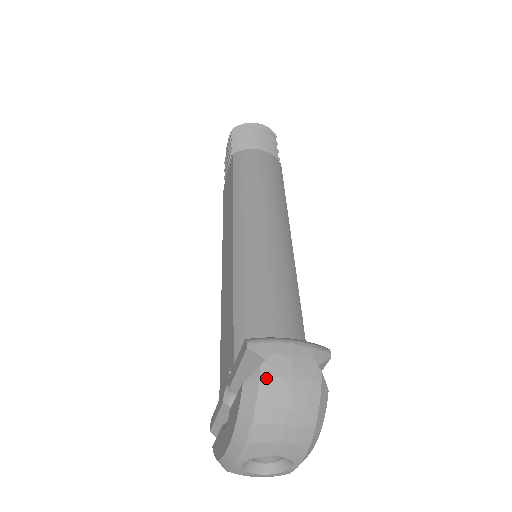
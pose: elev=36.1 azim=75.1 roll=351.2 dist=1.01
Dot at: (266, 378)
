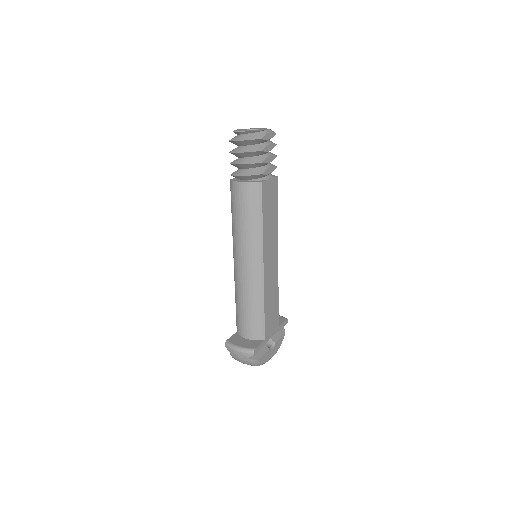
Dot at: (232, 357)
